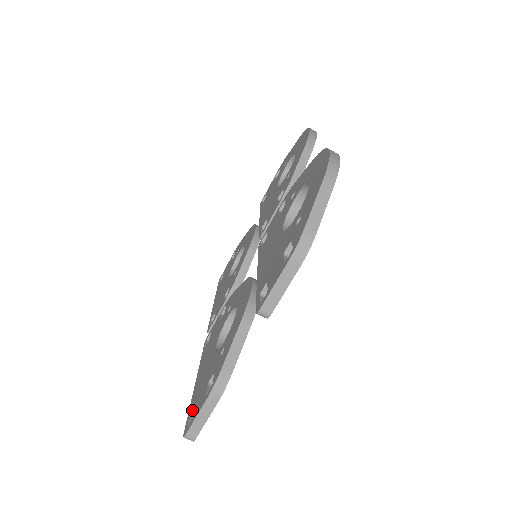
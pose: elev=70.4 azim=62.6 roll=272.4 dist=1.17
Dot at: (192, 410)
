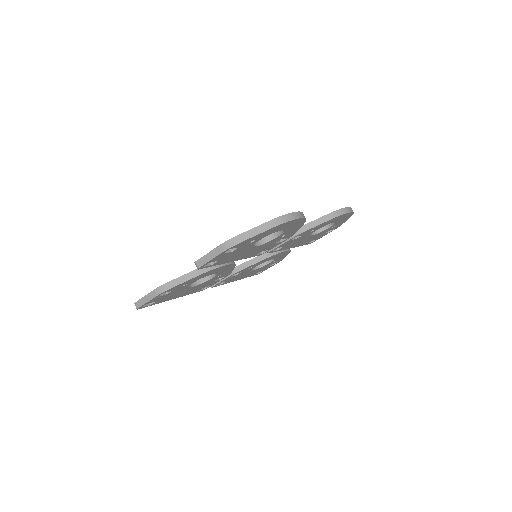
Dot at: occluded
